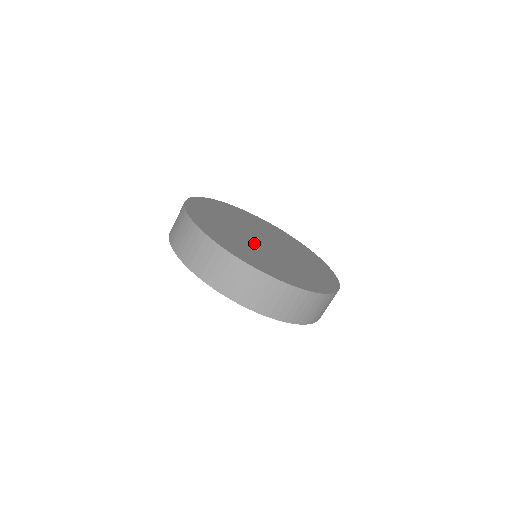
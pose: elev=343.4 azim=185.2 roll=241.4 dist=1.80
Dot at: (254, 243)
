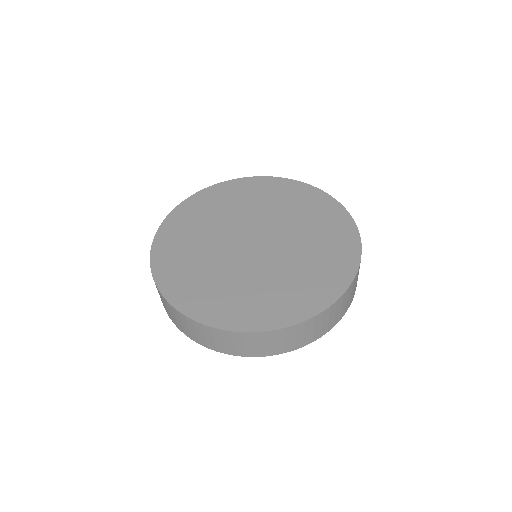
Dot at: (226, 252)
